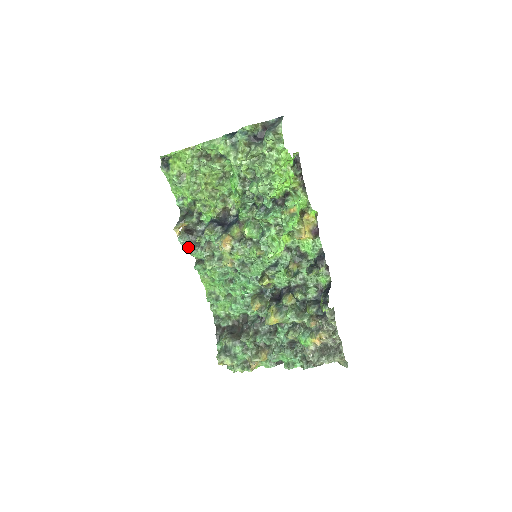
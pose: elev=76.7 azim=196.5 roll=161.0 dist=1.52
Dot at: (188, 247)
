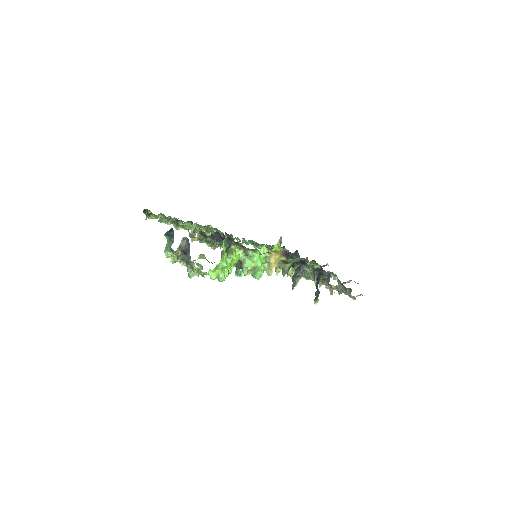
Dot at: occluded
